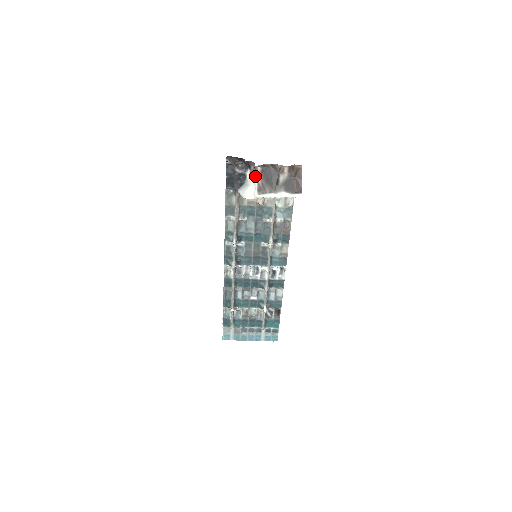
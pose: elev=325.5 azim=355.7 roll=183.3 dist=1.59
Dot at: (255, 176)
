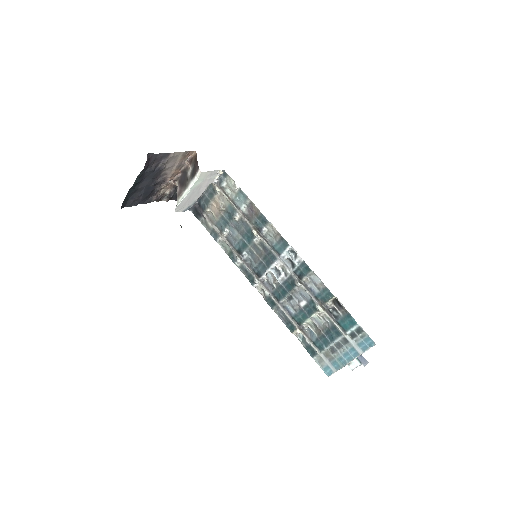
Dot at: occluded
